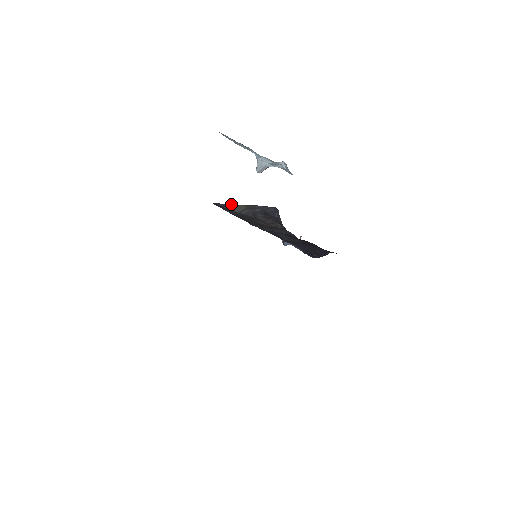
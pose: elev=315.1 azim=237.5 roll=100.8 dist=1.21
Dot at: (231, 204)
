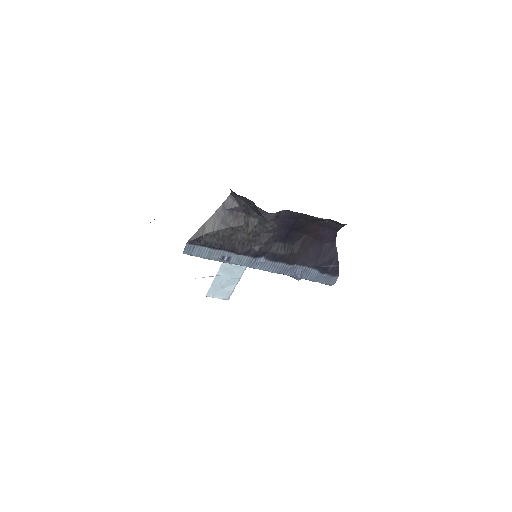
Dot at: (200, 228)
